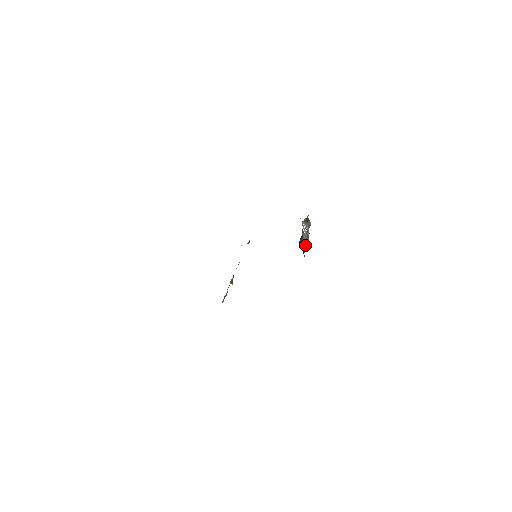
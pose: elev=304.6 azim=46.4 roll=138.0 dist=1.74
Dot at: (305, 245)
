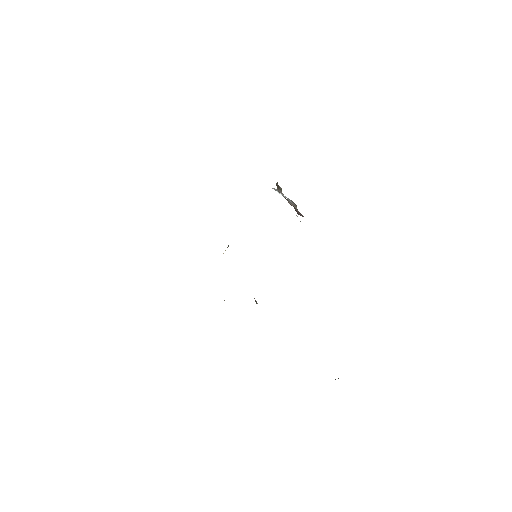
Dot at: occluded
